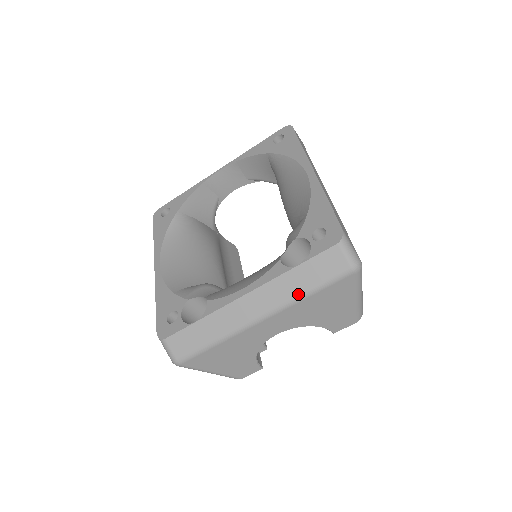
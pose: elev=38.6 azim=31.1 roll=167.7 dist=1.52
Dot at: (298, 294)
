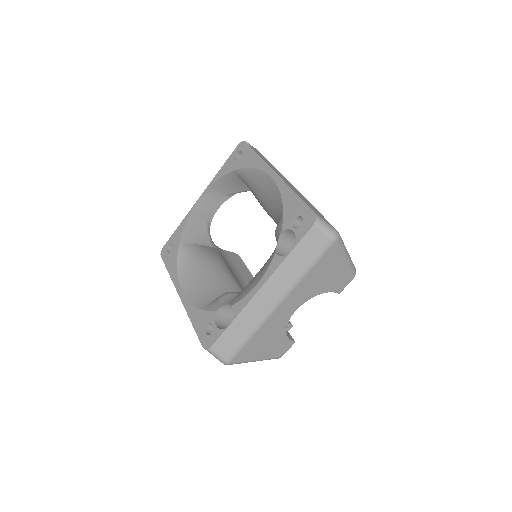
Dot at: (299, 274)
